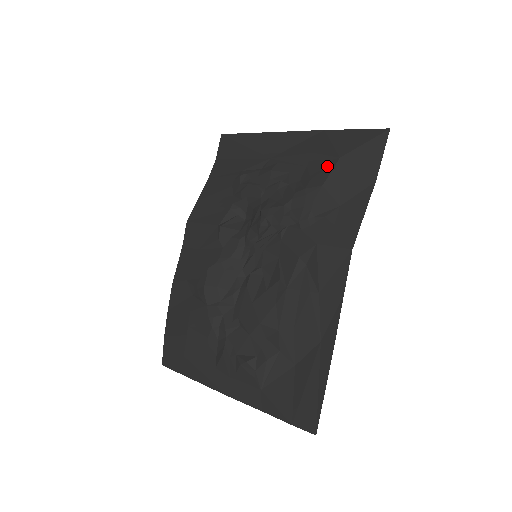
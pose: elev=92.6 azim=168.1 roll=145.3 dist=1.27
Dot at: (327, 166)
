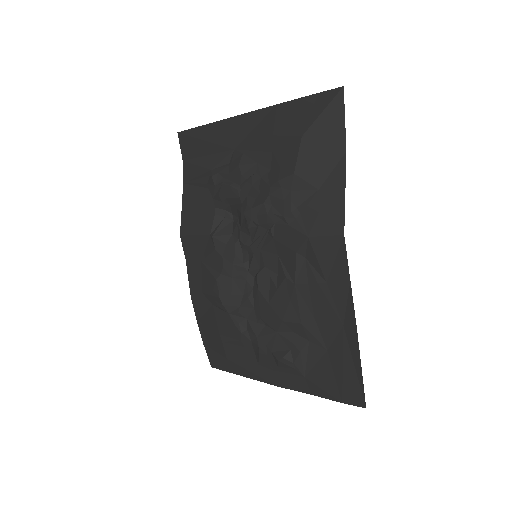
Dot at: (292, 149)
